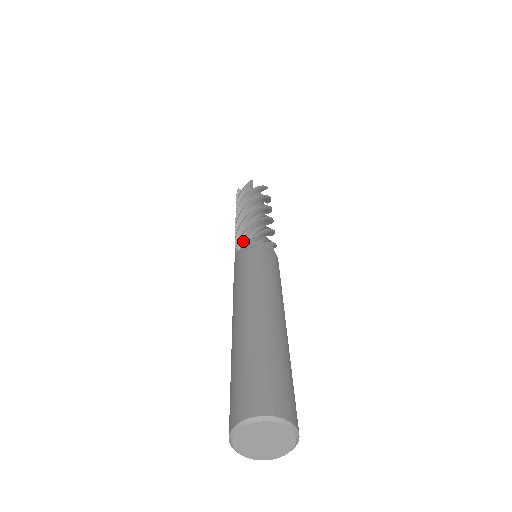
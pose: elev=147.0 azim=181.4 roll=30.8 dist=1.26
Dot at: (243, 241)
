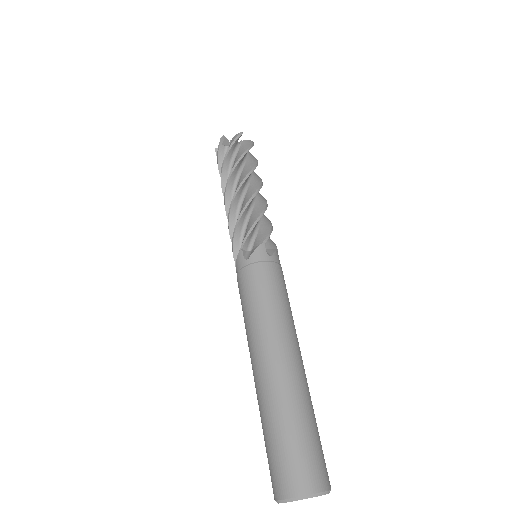
Dot at: (237, 248)
